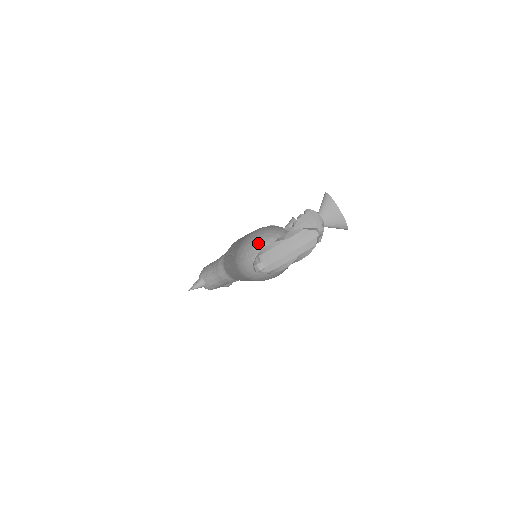
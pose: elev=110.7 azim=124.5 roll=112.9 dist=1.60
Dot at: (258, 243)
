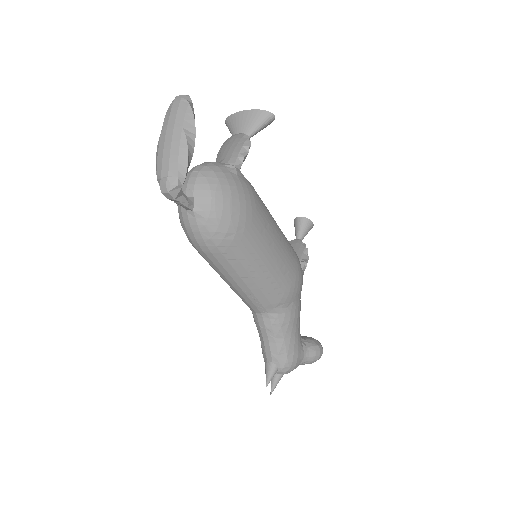
Dot at: occluded
